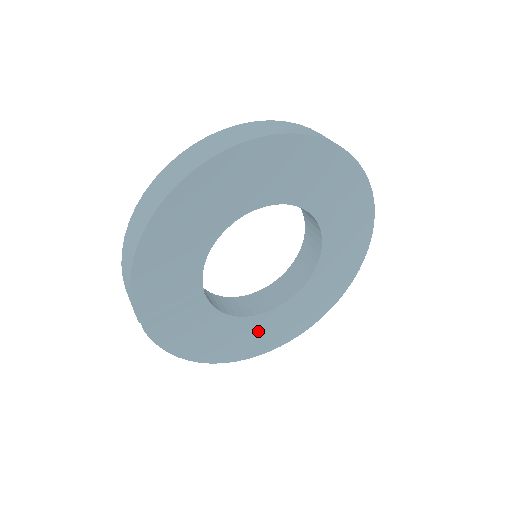
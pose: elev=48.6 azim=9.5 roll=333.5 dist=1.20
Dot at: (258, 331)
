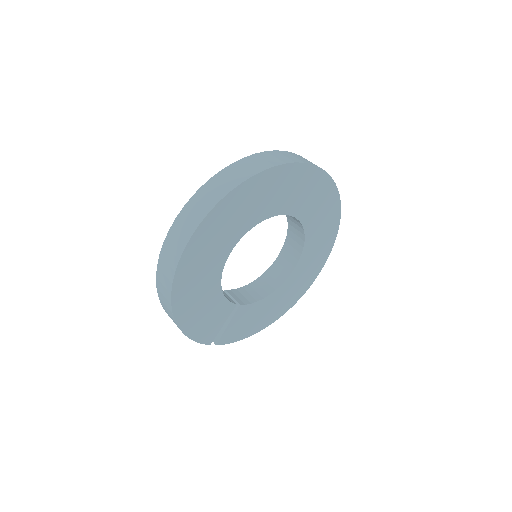
Dot at: (291, 288)
